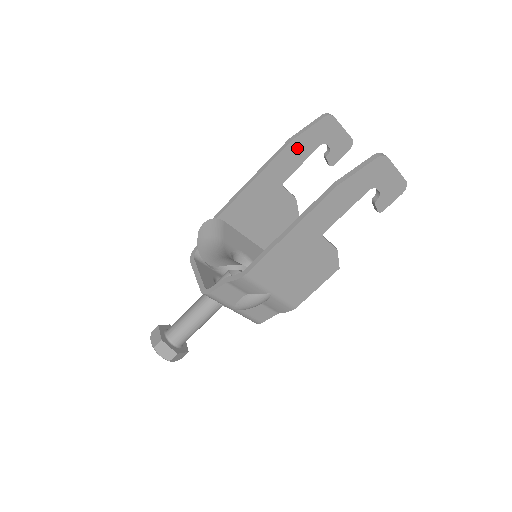
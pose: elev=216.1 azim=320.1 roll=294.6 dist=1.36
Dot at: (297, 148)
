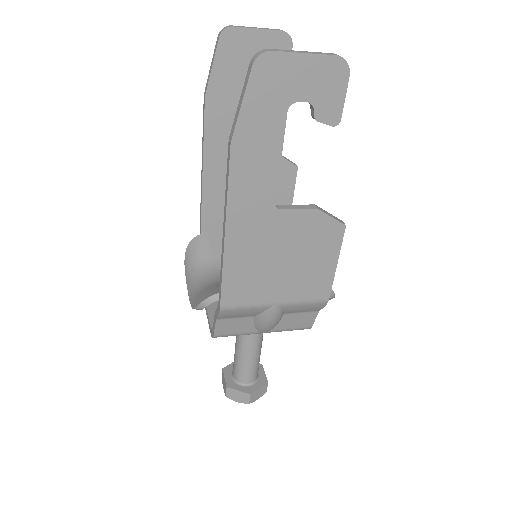
Dot at: (220, 99)
